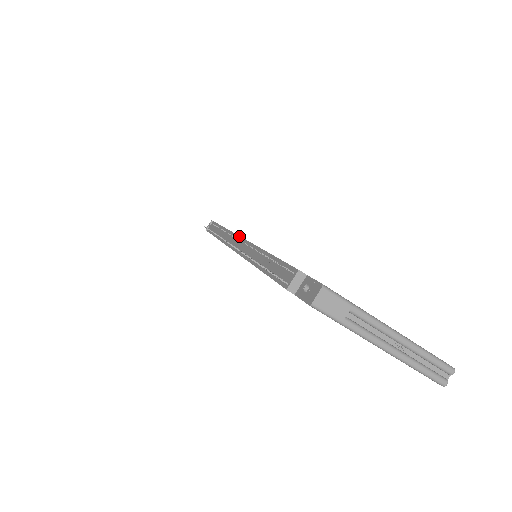
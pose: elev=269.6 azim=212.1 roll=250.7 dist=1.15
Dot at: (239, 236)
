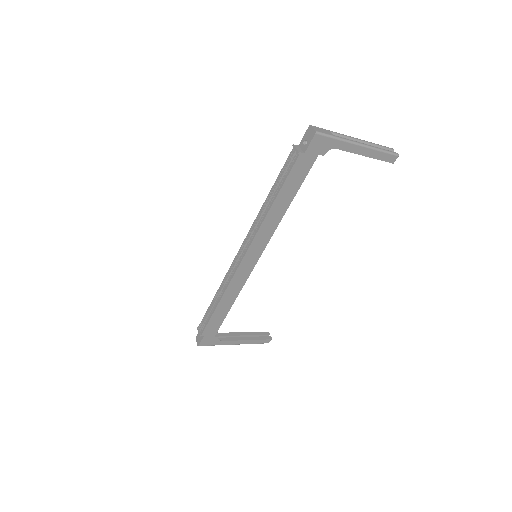
Dot at: (235, 257)
